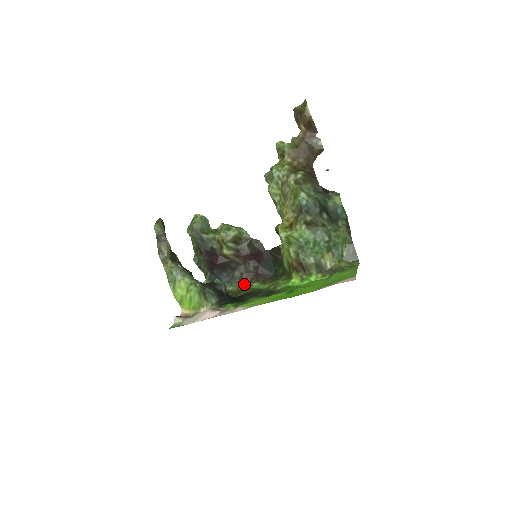
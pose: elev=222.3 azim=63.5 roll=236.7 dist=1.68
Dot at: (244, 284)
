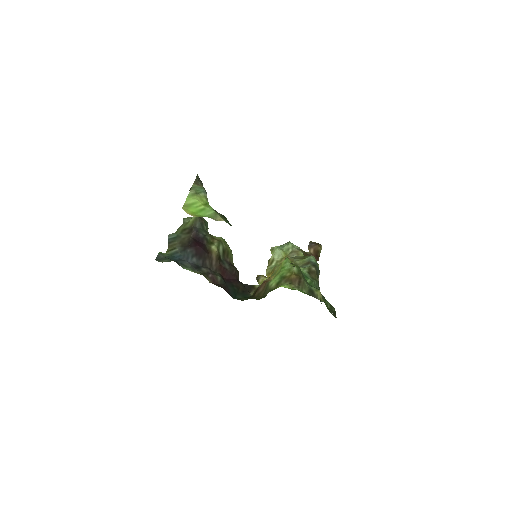
Dot at: (207, 278)
